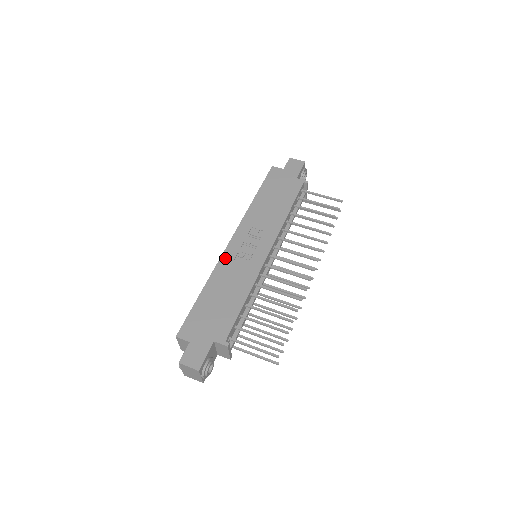
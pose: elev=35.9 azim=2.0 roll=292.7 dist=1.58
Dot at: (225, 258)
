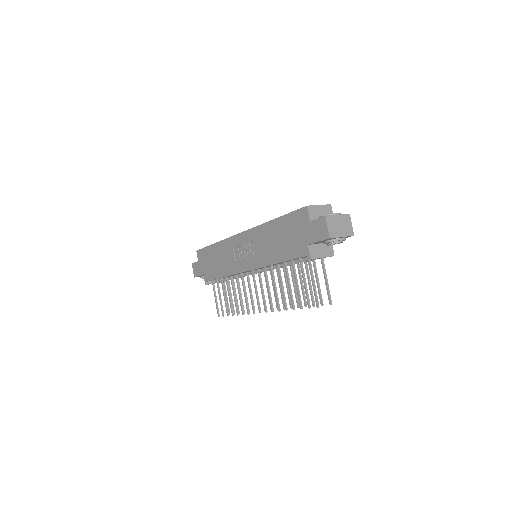
Dot at: (231, 241)
